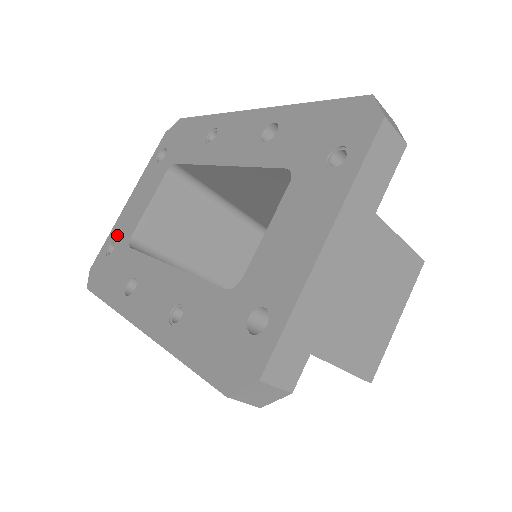
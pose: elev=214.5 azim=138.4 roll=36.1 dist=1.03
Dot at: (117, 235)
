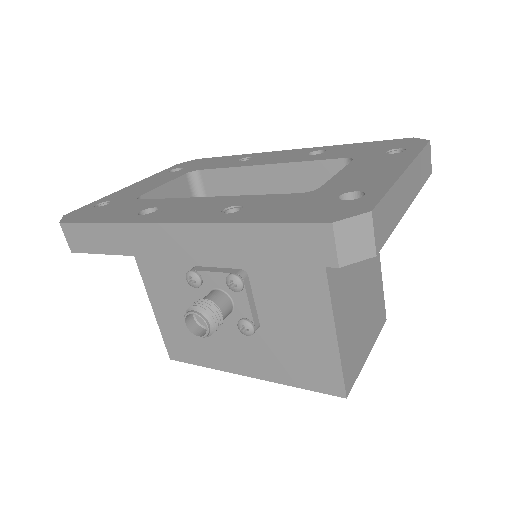
Dot at: (114, 198)
